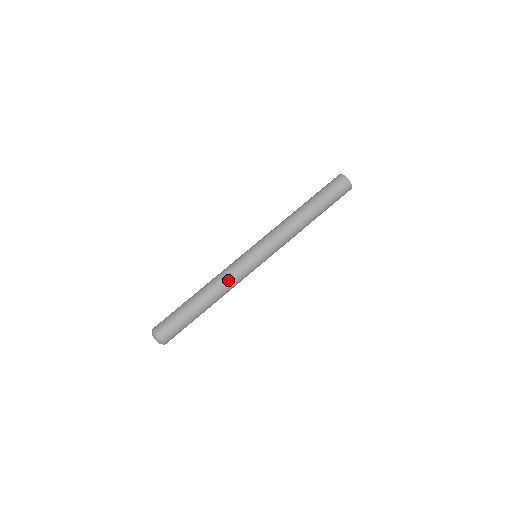
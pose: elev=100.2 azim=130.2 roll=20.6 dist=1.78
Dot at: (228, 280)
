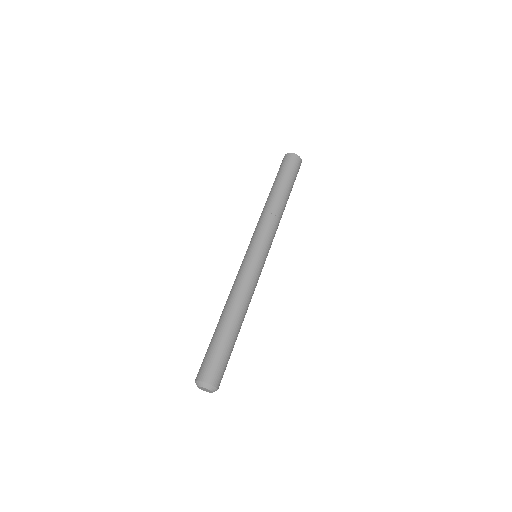
Dot at: (252, 292)
